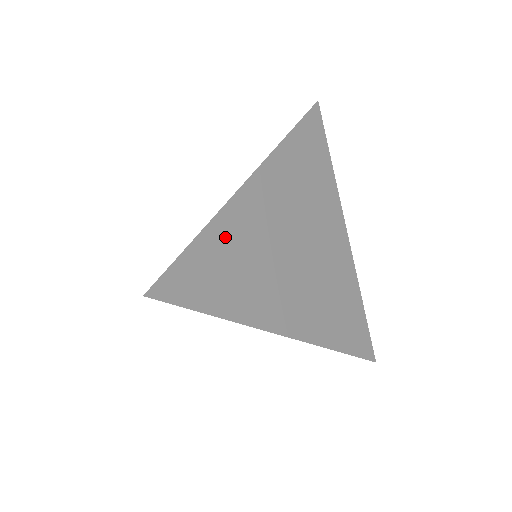
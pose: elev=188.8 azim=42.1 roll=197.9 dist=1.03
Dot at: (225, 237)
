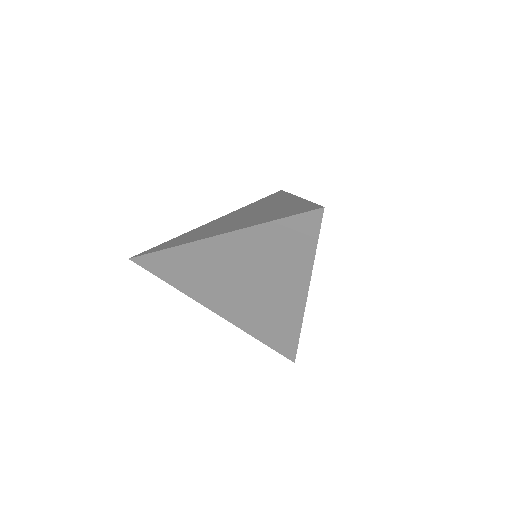
Dot at: occluded
